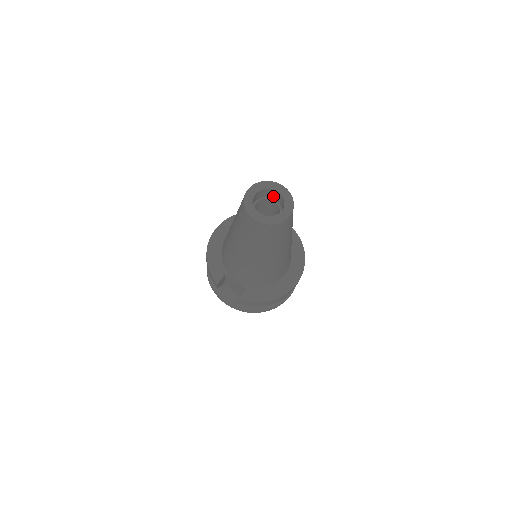
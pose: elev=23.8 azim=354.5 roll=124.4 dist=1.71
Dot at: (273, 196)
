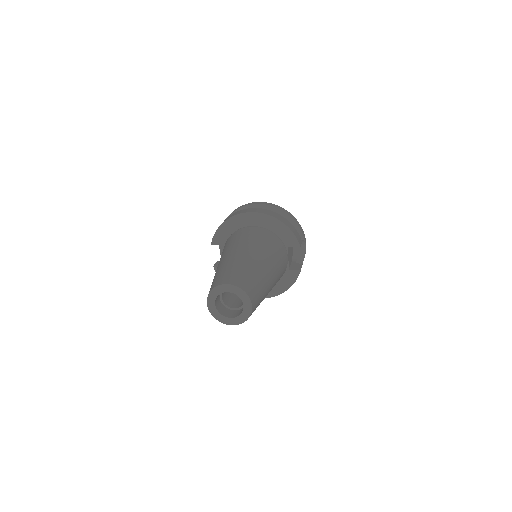
Dot at: occluded
